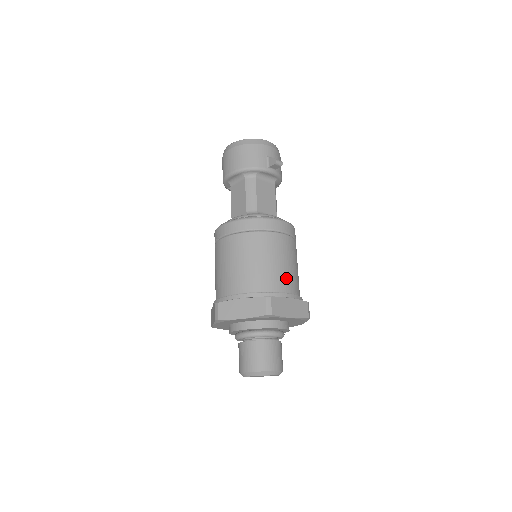
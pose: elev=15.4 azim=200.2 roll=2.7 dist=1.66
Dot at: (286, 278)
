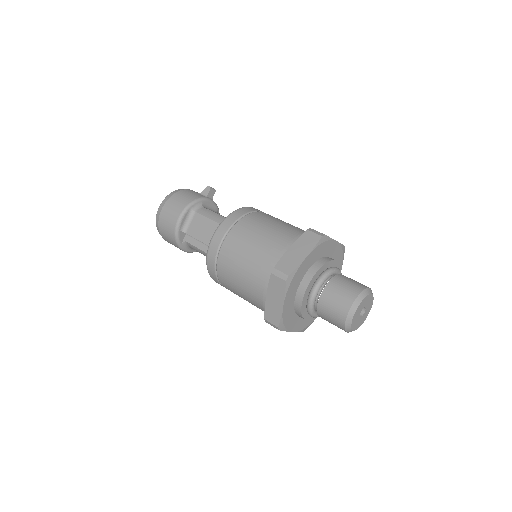
Dot at: occluded
